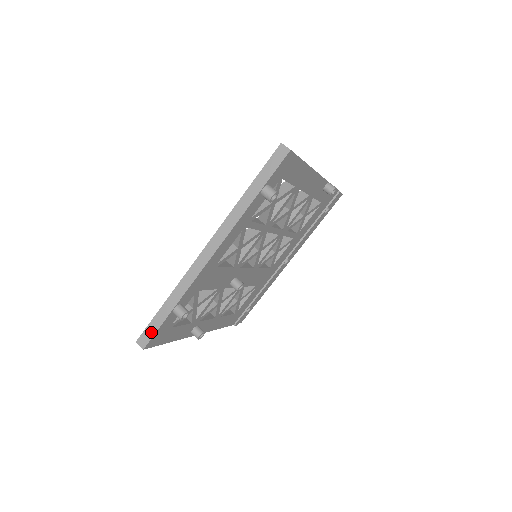
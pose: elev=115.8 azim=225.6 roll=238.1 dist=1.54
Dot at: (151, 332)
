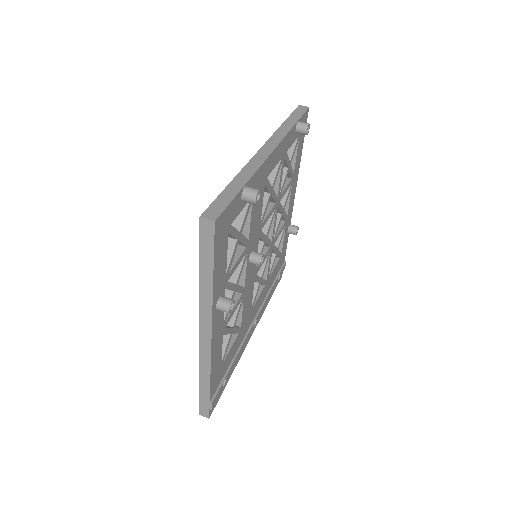
Dot at: (221, 205)
